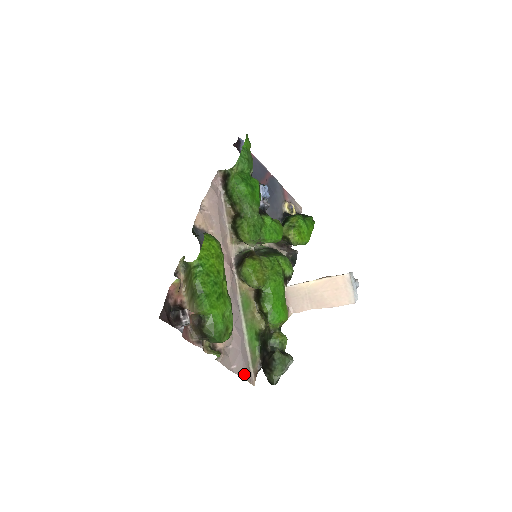
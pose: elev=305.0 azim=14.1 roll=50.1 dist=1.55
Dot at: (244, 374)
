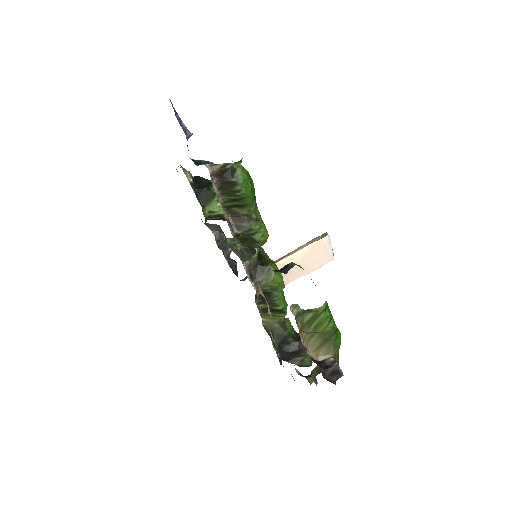
Dot at: occluded
